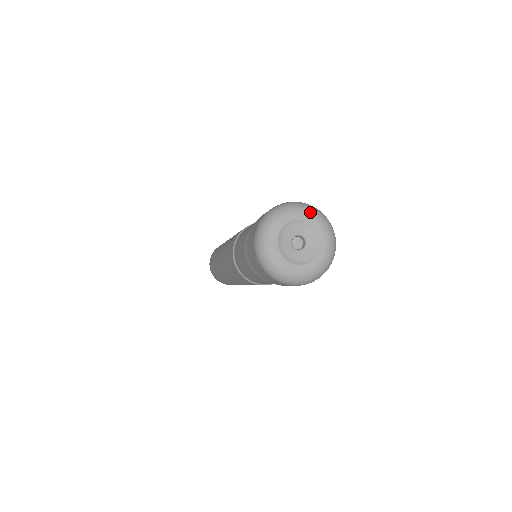
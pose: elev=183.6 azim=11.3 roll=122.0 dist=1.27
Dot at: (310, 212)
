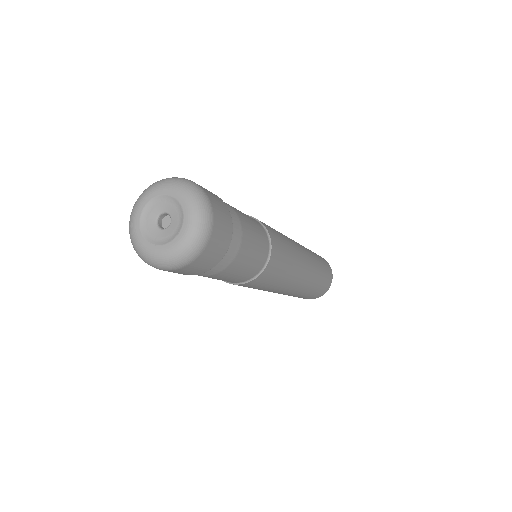
Dot at: (182, 190)
